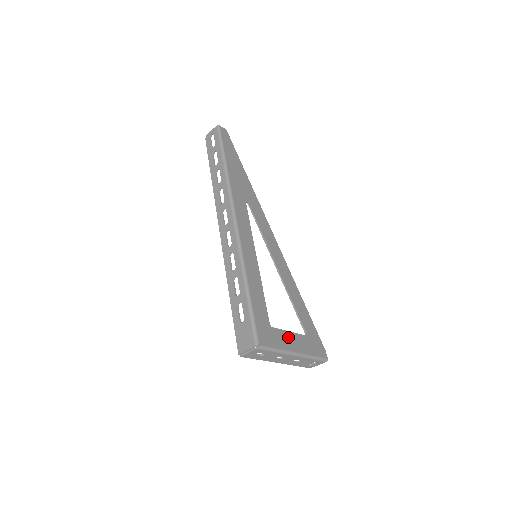
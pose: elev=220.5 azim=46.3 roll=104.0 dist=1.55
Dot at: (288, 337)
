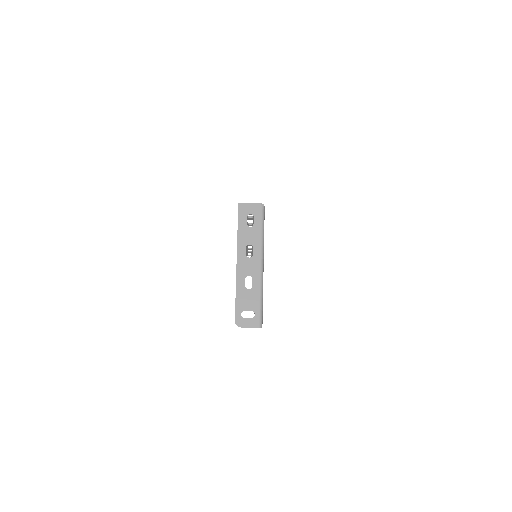
Dot at: occluded
